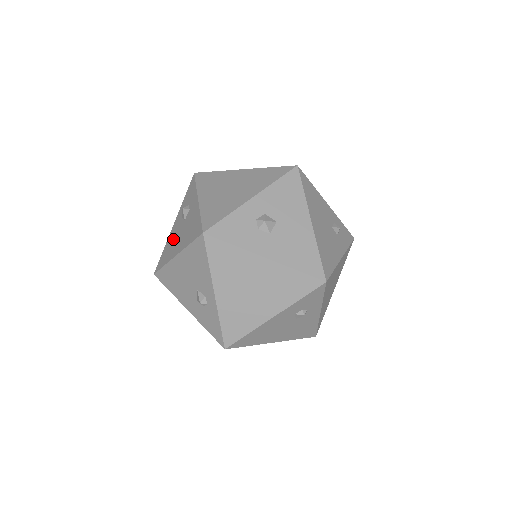
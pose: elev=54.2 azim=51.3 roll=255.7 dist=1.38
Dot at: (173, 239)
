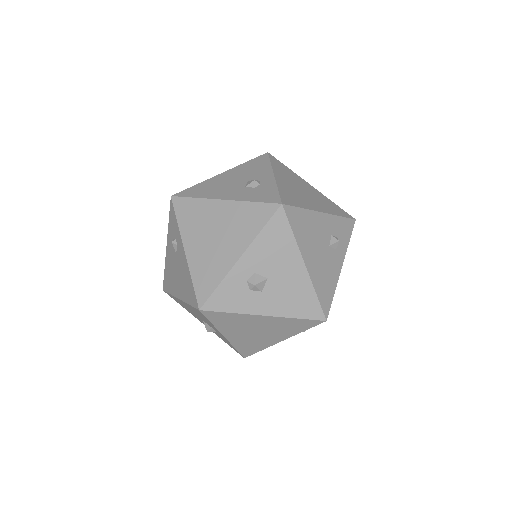
Dot at: occluded
